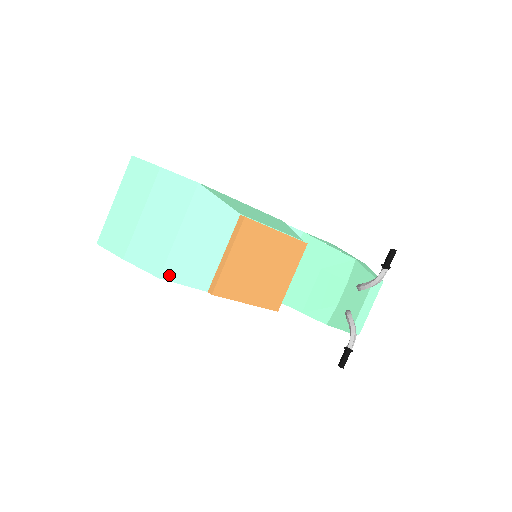
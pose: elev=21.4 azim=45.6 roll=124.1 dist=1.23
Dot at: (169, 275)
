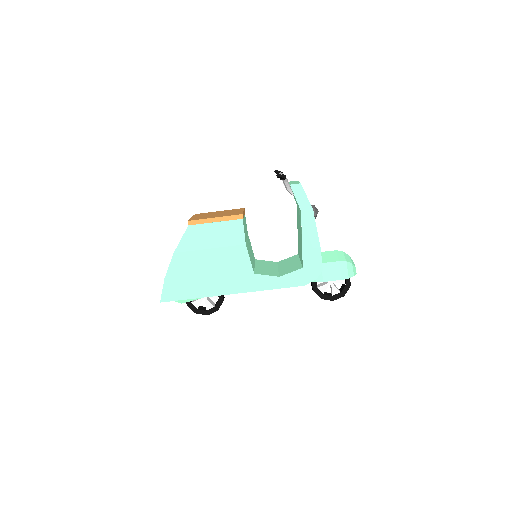
Dot at: (177, 248)
